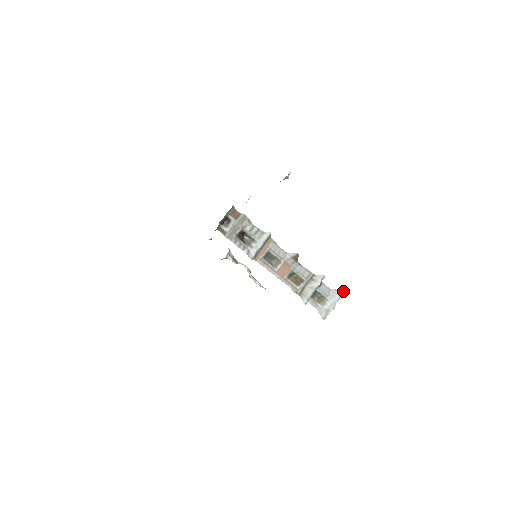
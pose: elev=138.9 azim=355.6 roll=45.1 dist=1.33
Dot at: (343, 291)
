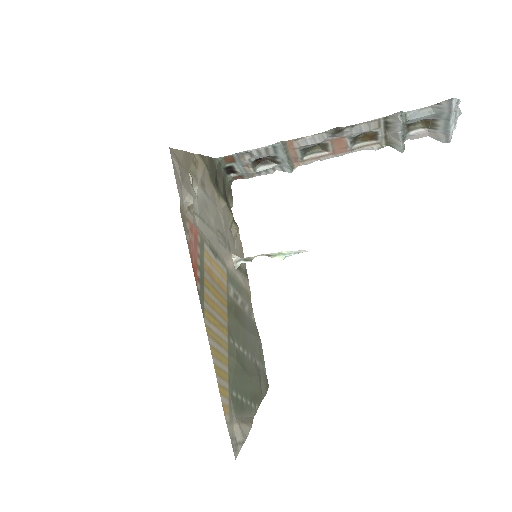
Dot at: (450, 100)
